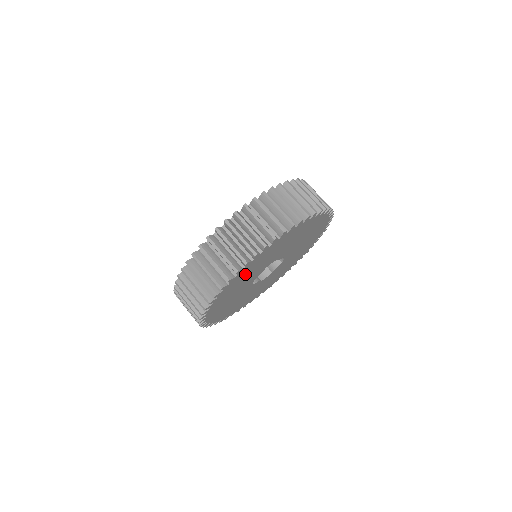
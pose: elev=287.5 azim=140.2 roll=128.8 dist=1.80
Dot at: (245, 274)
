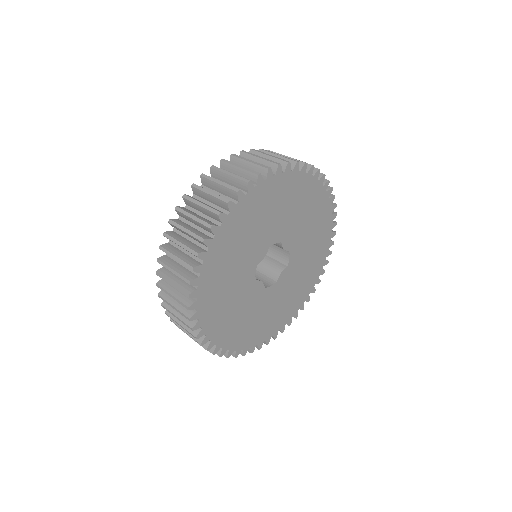
Dot at: (247, 219)
